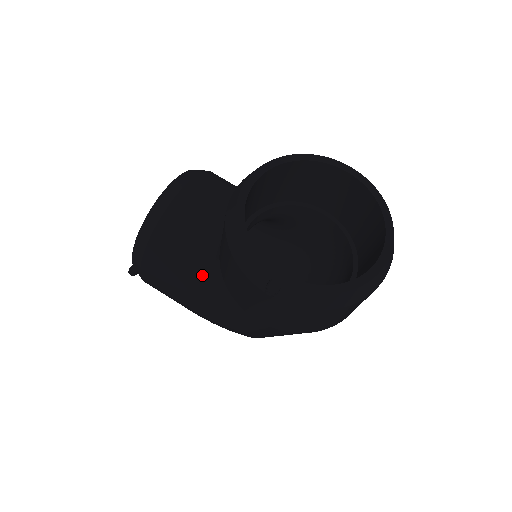
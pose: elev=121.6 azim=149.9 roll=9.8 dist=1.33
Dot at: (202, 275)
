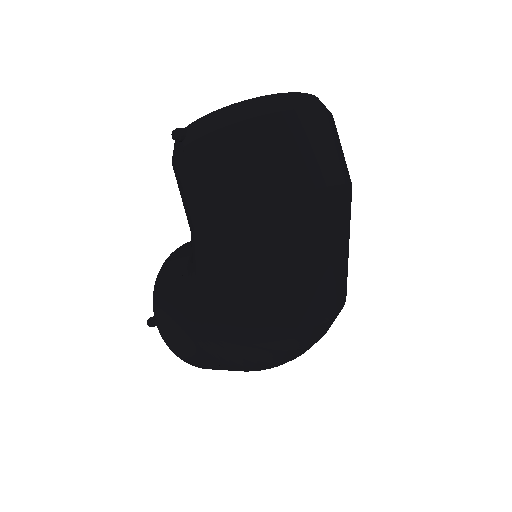
Dot at: (188, 262)
